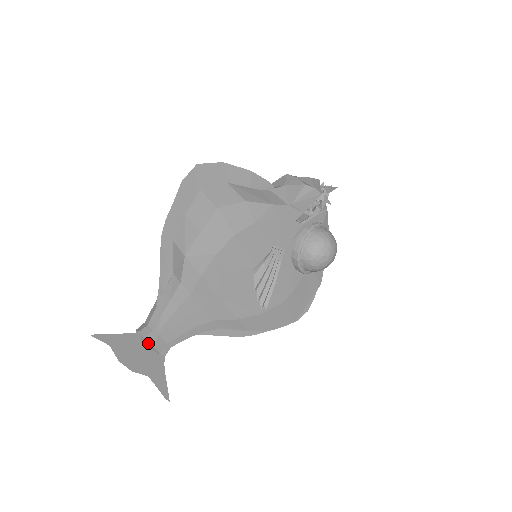
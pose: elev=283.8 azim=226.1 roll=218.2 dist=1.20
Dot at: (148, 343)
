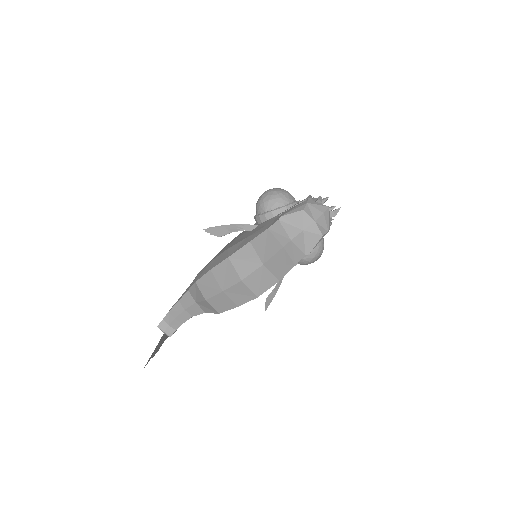
Dot at: occluded
